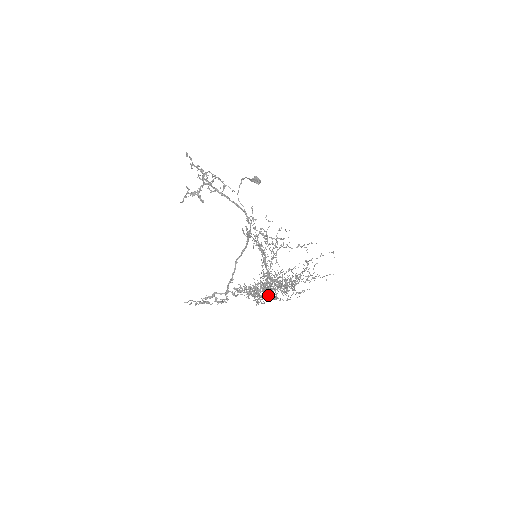
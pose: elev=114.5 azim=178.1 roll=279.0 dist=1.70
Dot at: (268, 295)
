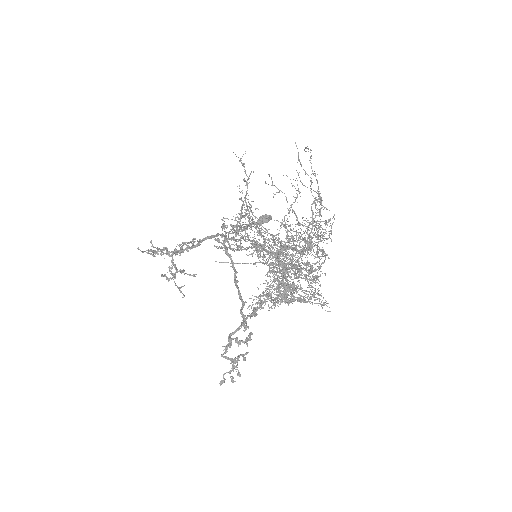
Dot at: (311, 280)
